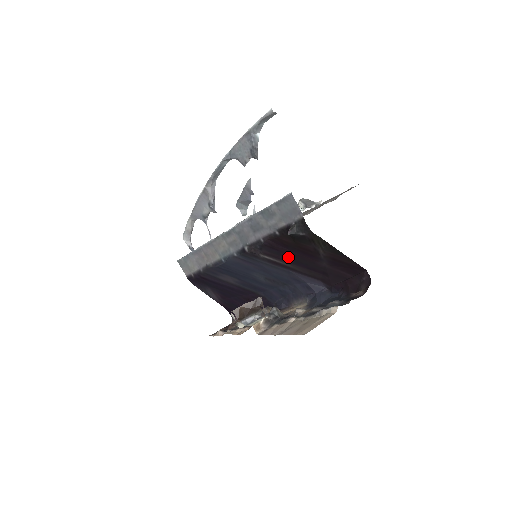
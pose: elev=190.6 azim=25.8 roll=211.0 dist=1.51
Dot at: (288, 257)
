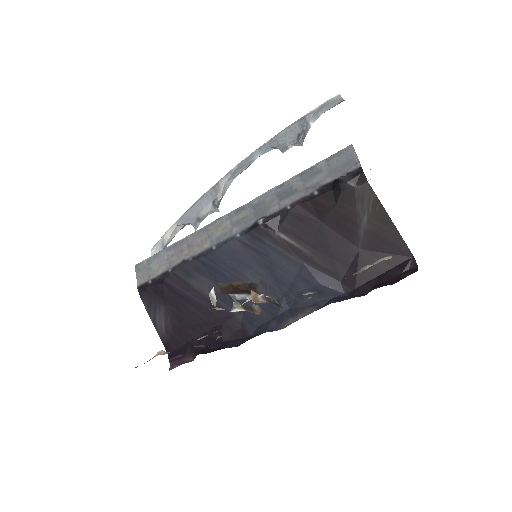
Dot at: (313, 235)
